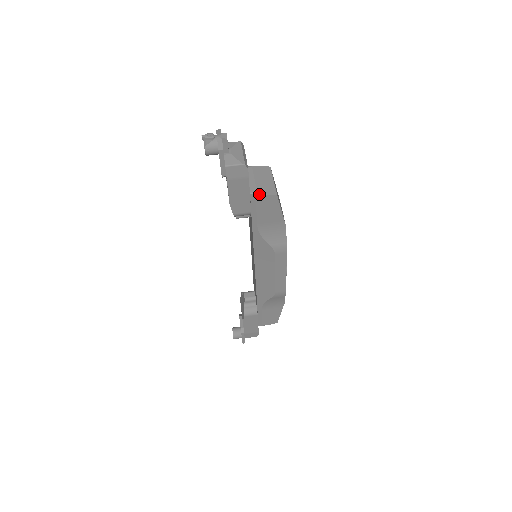
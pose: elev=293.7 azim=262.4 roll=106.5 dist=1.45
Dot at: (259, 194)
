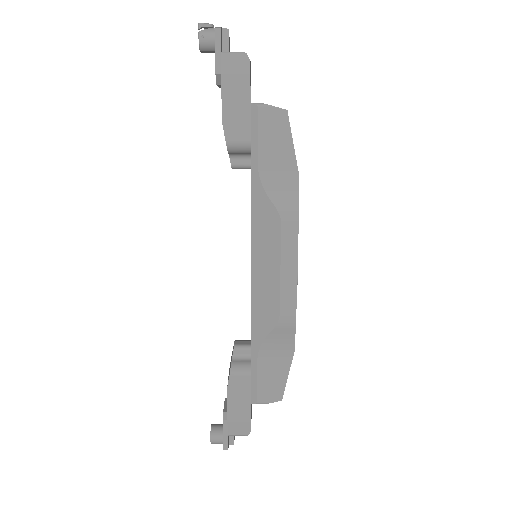
Dot at: (263, 104)
